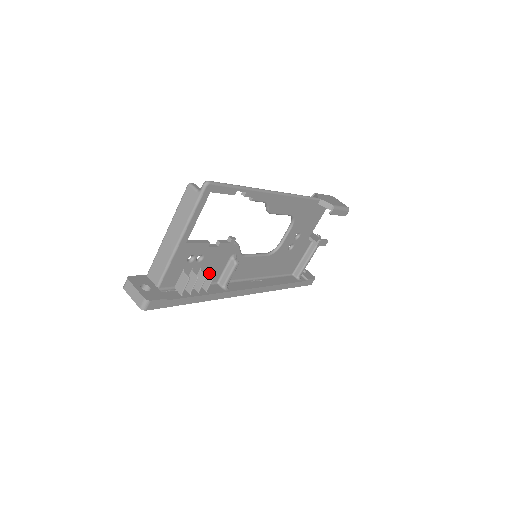
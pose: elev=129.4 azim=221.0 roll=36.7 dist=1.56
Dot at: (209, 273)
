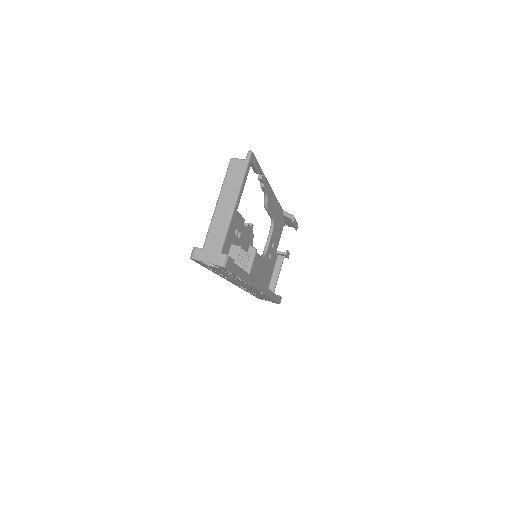
Dot at: occluded
